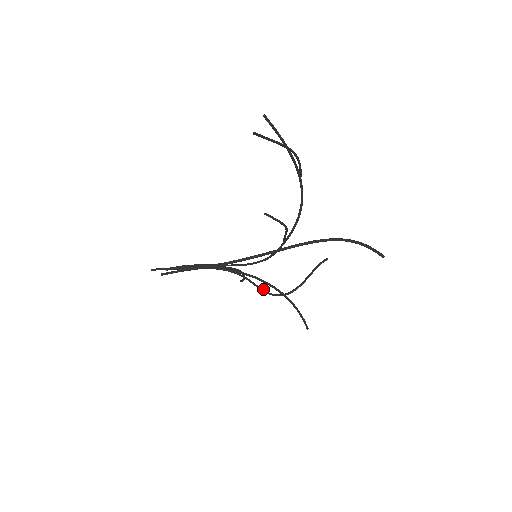
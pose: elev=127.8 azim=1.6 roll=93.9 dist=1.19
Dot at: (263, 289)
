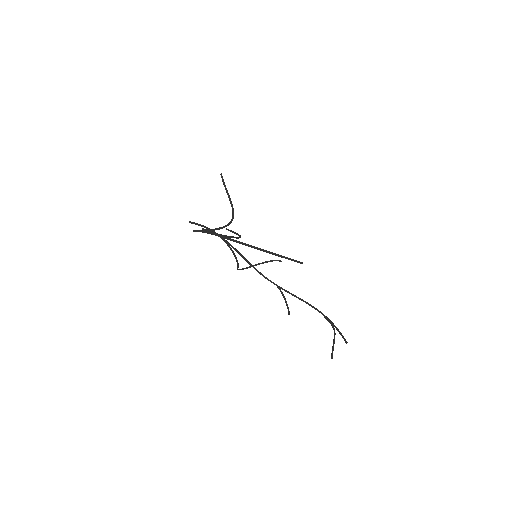
Dot at: occluded
